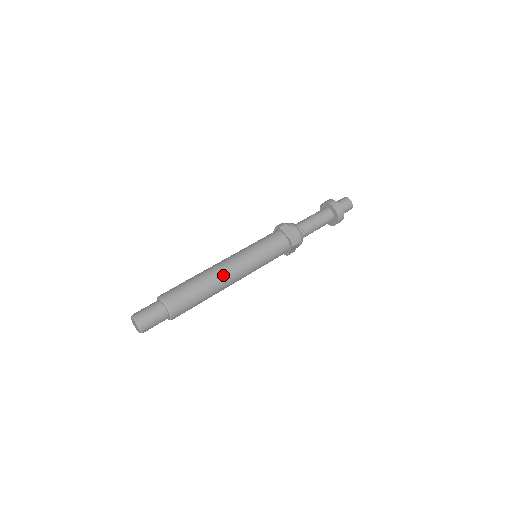
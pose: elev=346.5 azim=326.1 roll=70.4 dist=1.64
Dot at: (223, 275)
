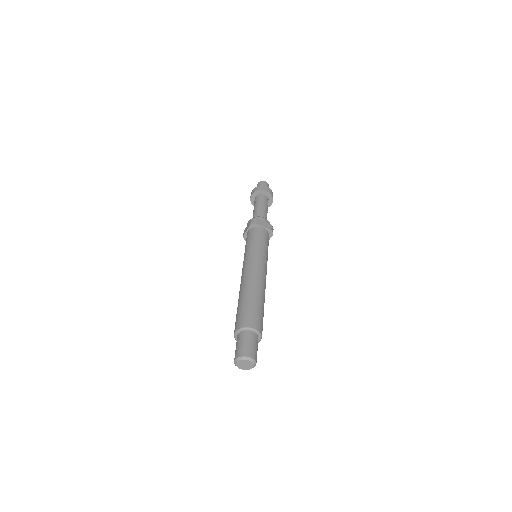
Dot at: (262, 281)
